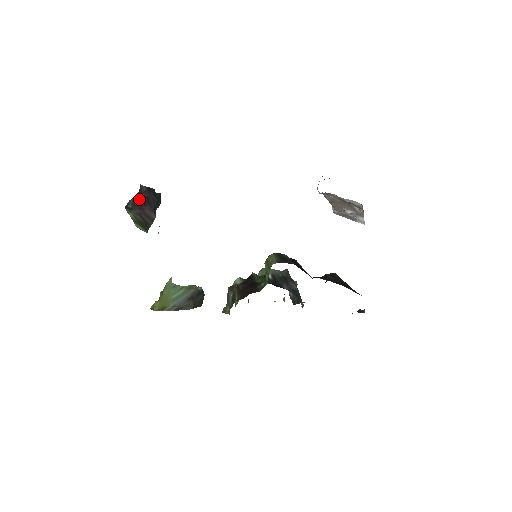
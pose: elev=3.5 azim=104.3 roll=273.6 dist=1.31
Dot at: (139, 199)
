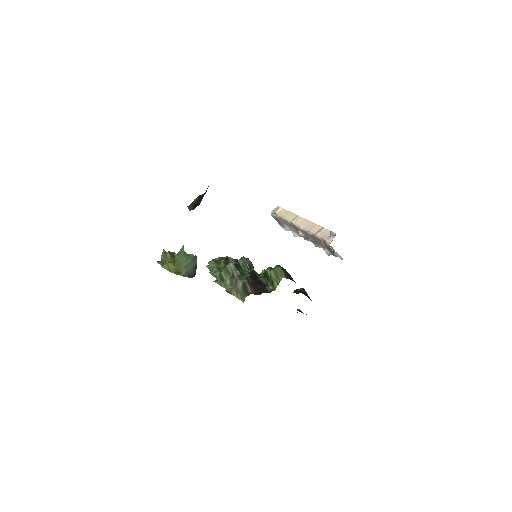
Dot at: occluded
